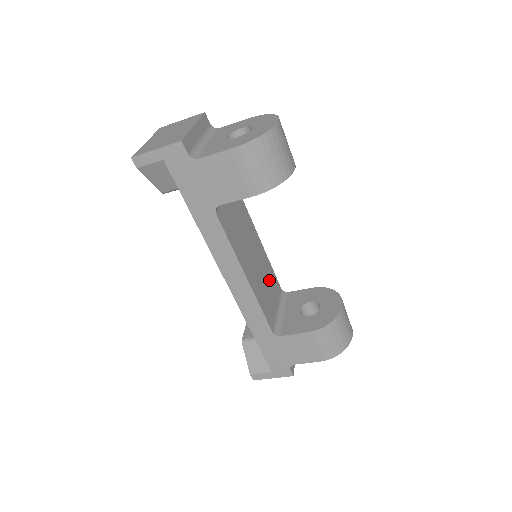
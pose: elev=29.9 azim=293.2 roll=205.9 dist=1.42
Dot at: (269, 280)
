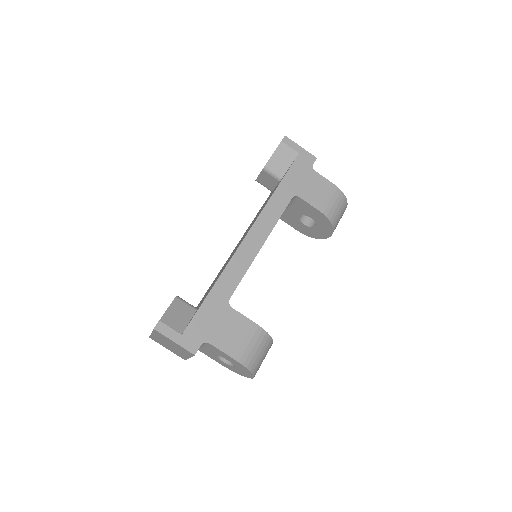
Dot at: occluded
